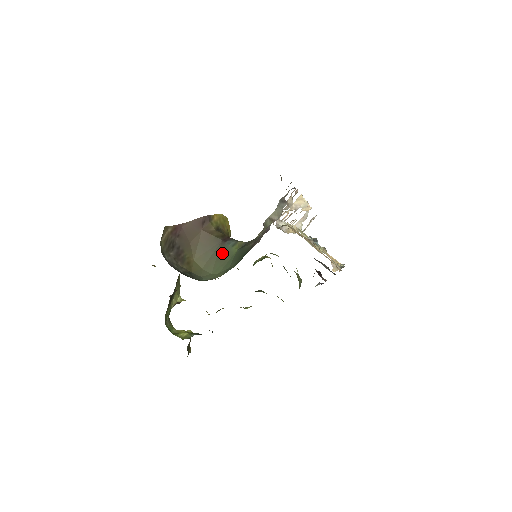
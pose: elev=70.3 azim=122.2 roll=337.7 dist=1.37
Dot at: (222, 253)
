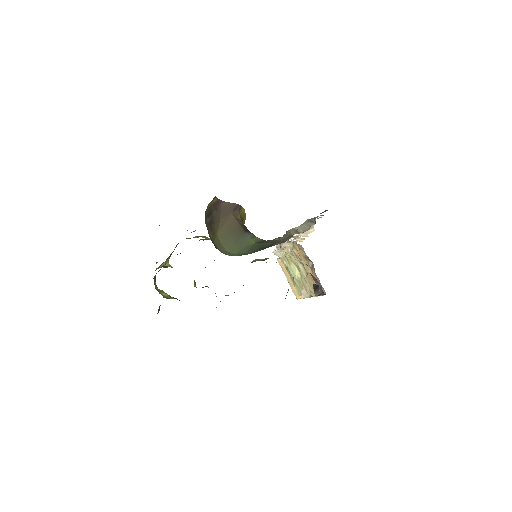
Dot at: (241, 239)
